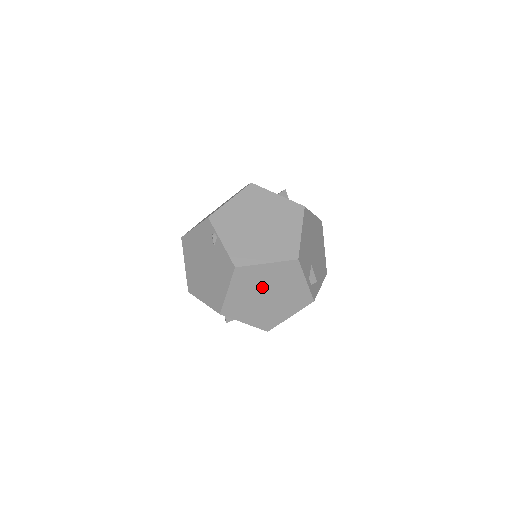
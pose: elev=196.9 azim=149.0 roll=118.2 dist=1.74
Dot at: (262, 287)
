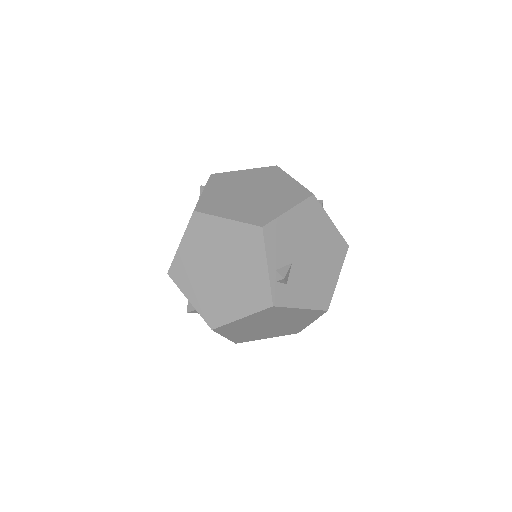
Dot at: (216, 253)
